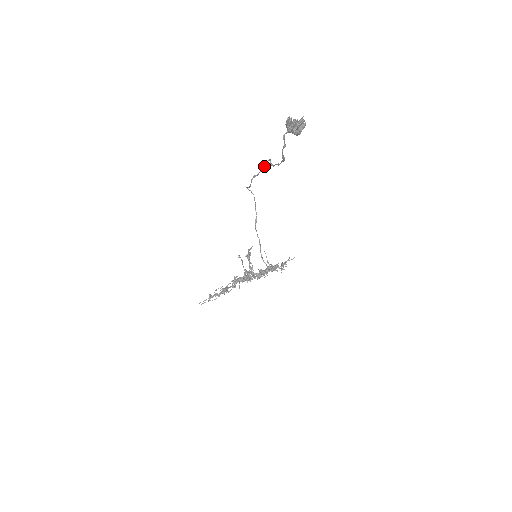
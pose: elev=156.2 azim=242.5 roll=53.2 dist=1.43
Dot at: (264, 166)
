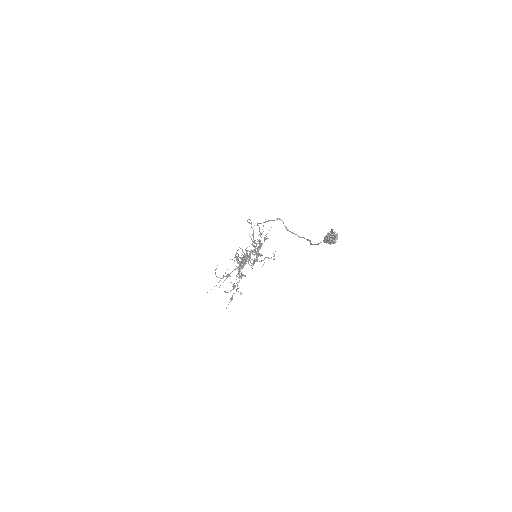
Dot at: occluded
